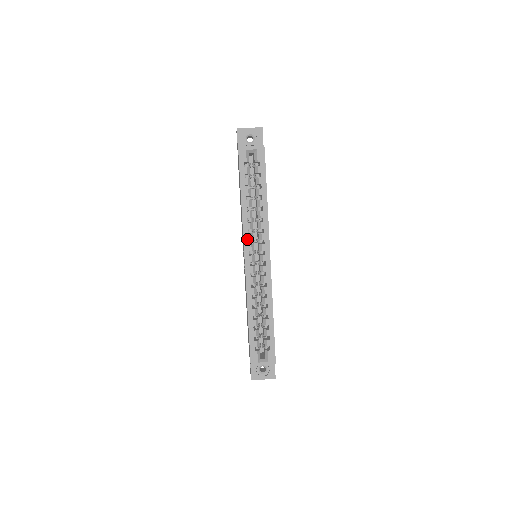
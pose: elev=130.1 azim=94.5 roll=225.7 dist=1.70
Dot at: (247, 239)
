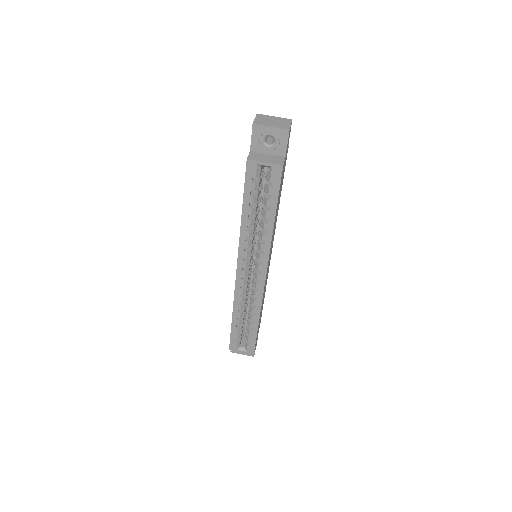
Dot at: (242, 256)
